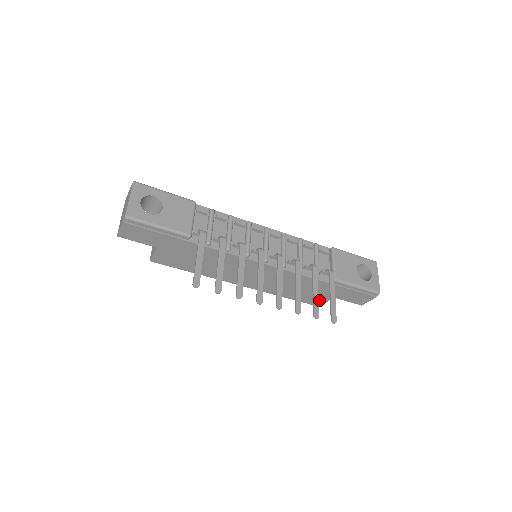
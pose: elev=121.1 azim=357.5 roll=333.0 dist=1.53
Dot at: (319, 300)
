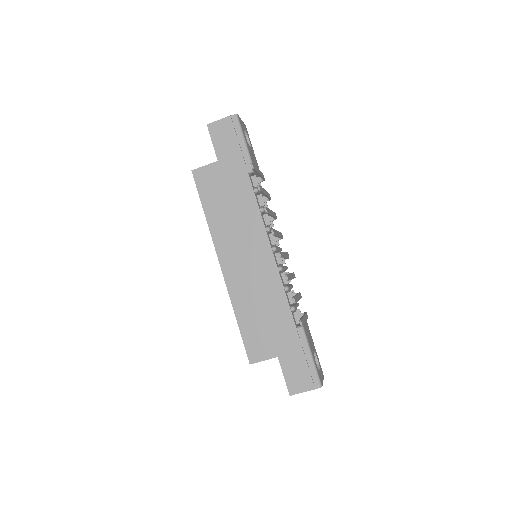
Dot at: (261, 351)
